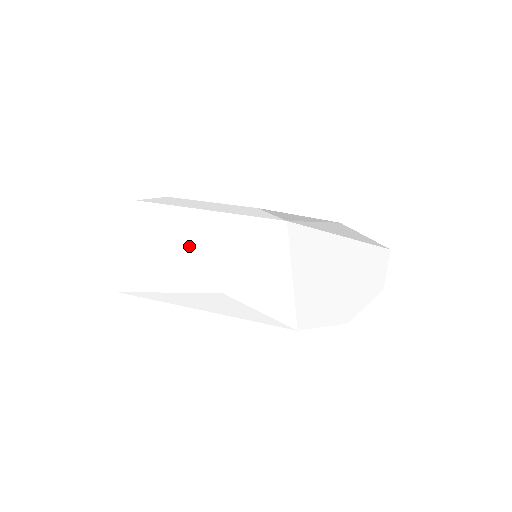
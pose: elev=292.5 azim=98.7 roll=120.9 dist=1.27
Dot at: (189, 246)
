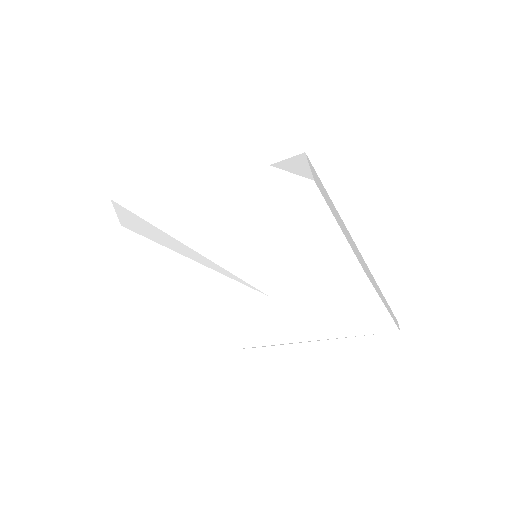
Dot at: occluded
